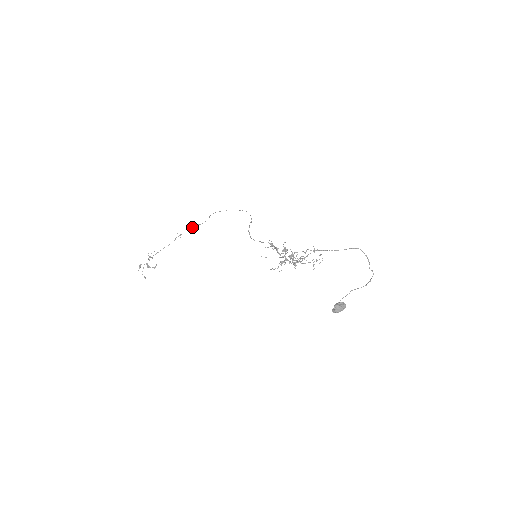
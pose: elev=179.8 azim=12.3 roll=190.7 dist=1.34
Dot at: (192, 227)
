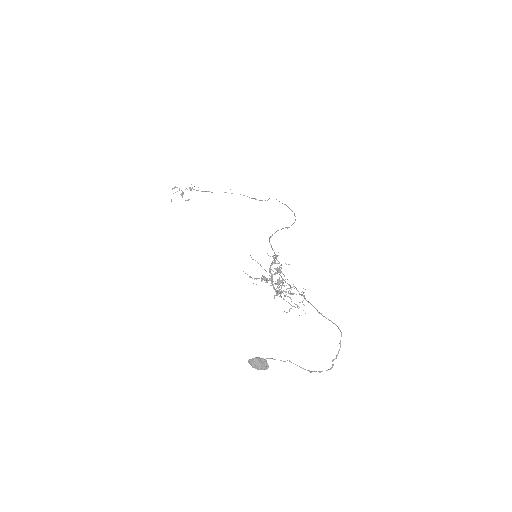
Dot at: occluded
